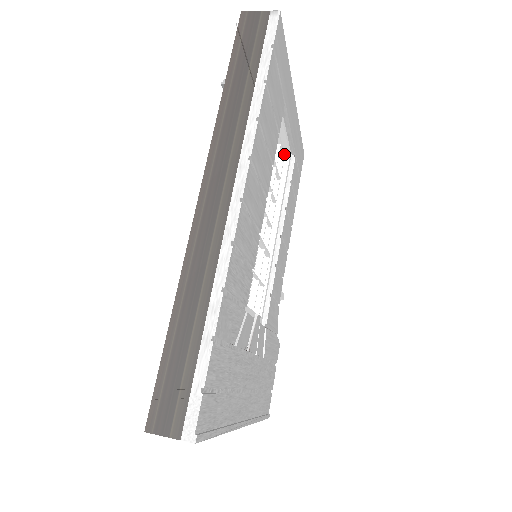
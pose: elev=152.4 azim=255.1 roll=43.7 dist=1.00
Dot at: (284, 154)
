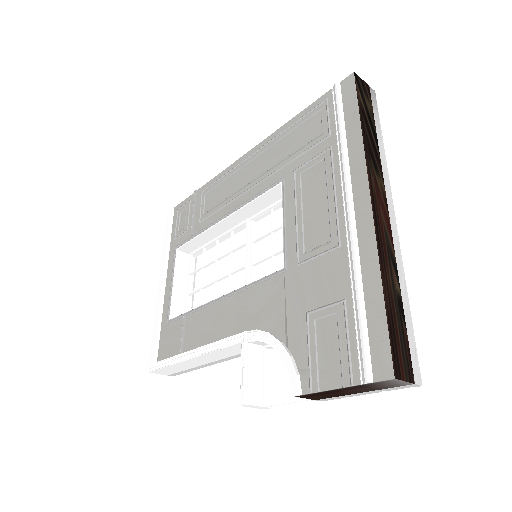
Dot at: occluded
